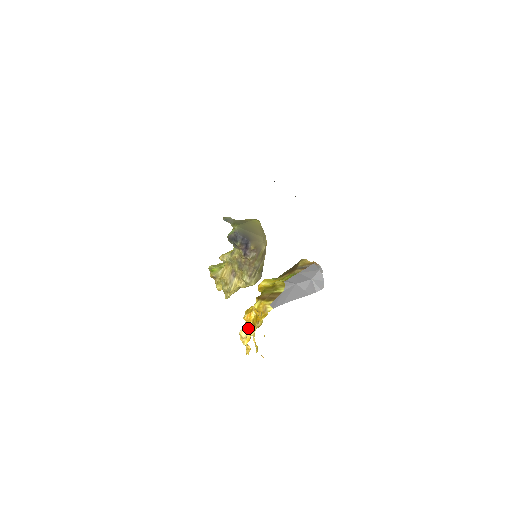
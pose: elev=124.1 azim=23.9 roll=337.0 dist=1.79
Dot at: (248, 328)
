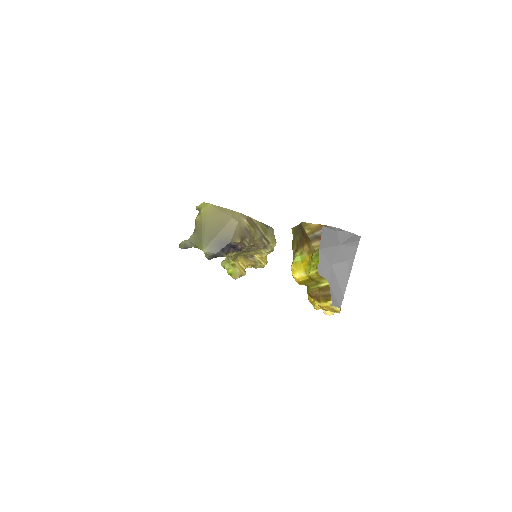
Dot at: occluded
